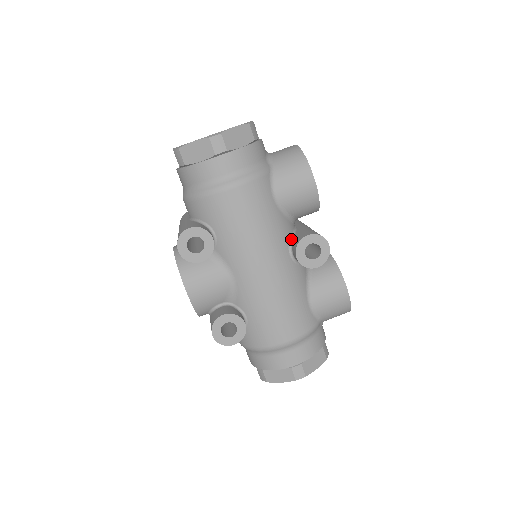
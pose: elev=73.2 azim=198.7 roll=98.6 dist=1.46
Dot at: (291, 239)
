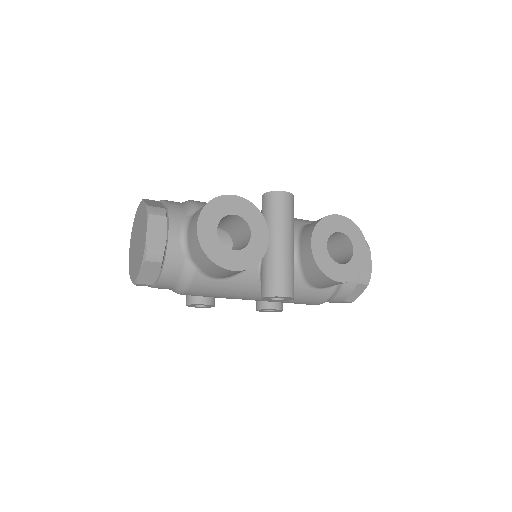
Dot at: (260, 279)
